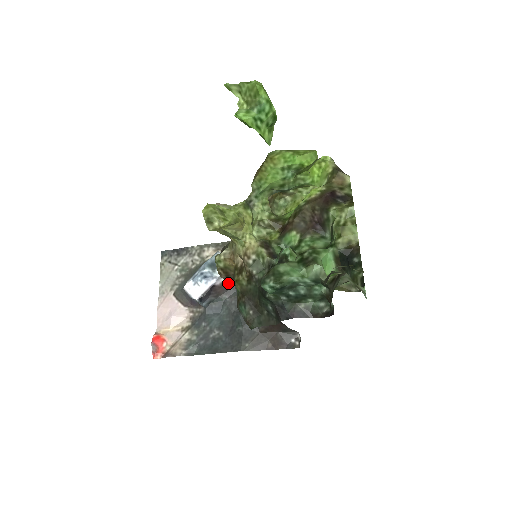
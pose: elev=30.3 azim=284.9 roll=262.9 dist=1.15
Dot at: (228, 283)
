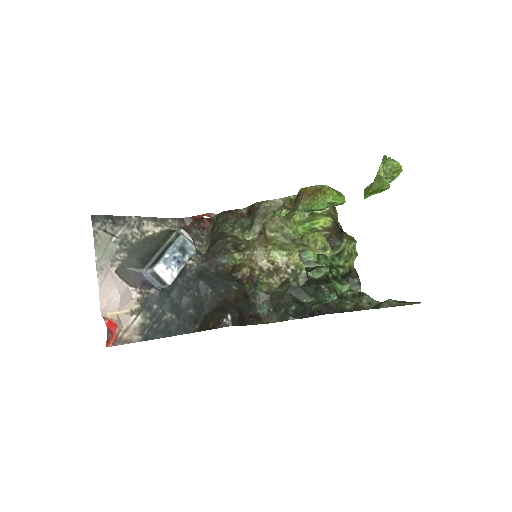
Dot at: (184, 267)
